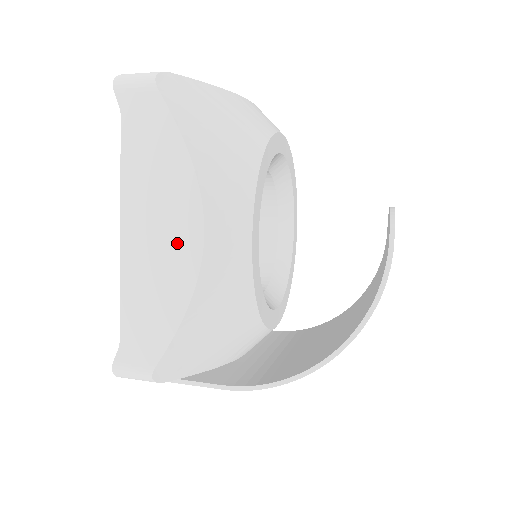
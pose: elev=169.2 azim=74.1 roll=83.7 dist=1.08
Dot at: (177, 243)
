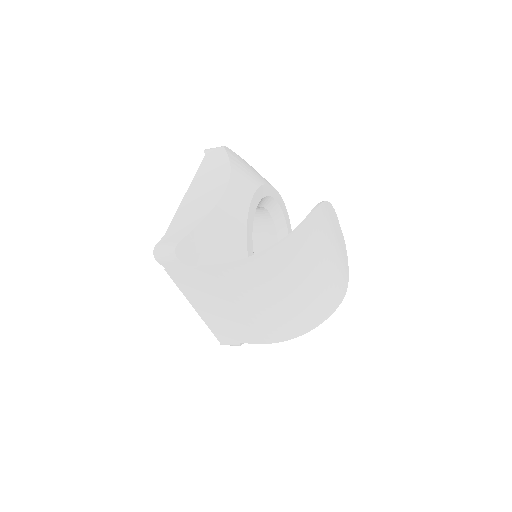
Dot at: (212, 192)
